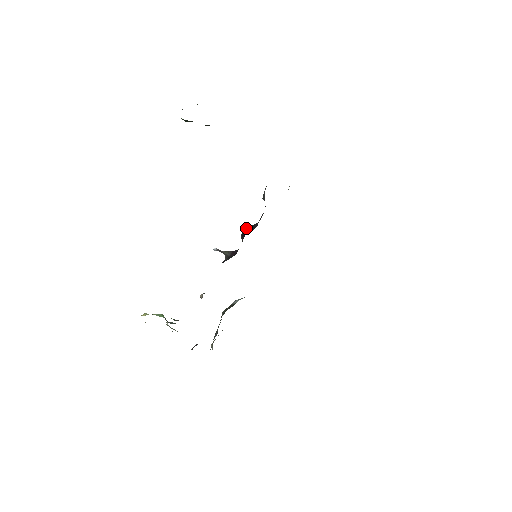
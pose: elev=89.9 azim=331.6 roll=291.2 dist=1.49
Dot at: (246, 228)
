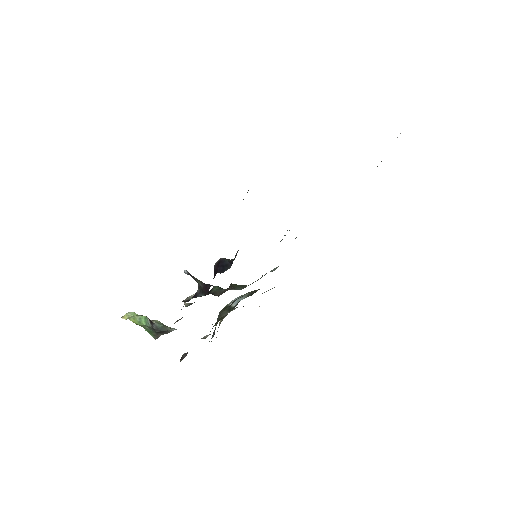
Dot at: (218, 262)
